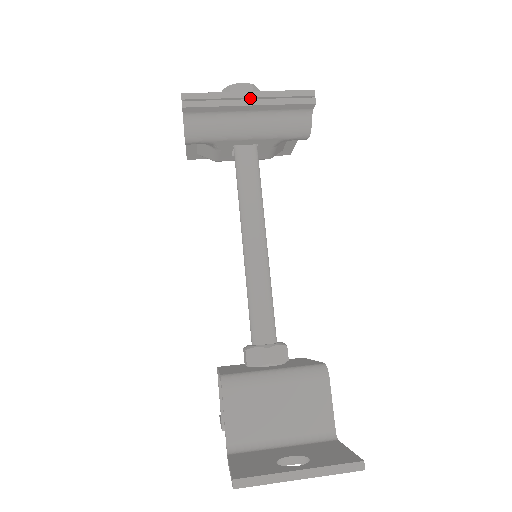
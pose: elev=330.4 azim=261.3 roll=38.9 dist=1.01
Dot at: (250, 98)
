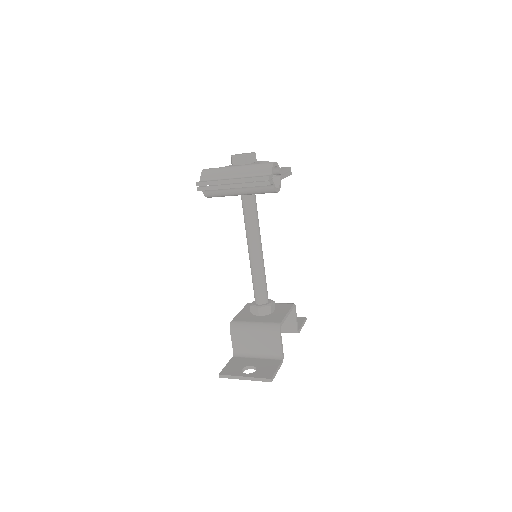
Dot at: occluded
